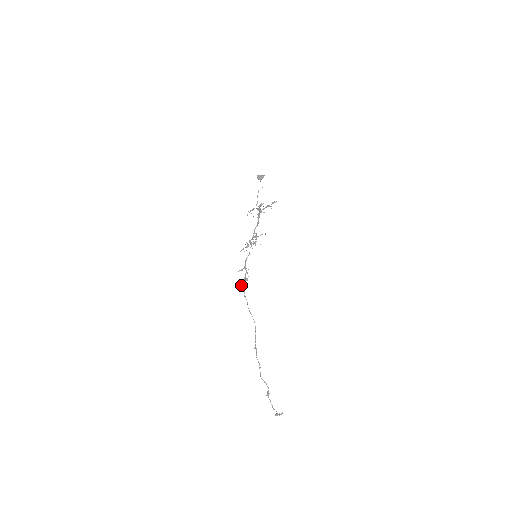
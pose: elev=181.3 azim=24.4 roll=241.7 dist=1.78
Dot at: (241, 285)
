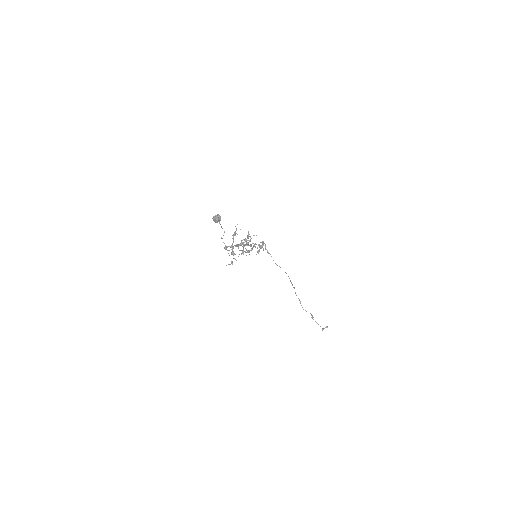
Dot at: occluded
